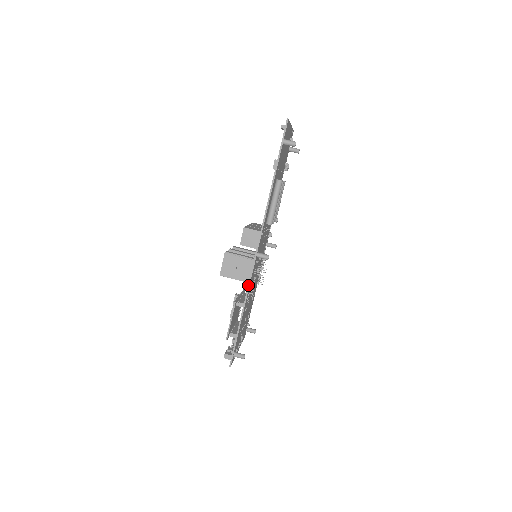
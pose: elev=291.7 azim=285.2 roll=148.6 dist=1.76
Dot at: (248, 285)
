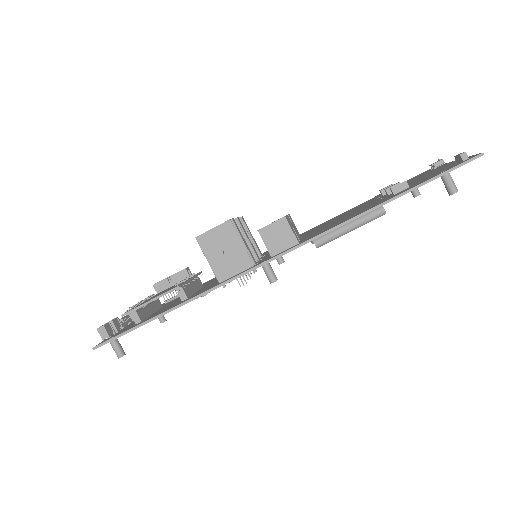
Dot at: (216, 286)
